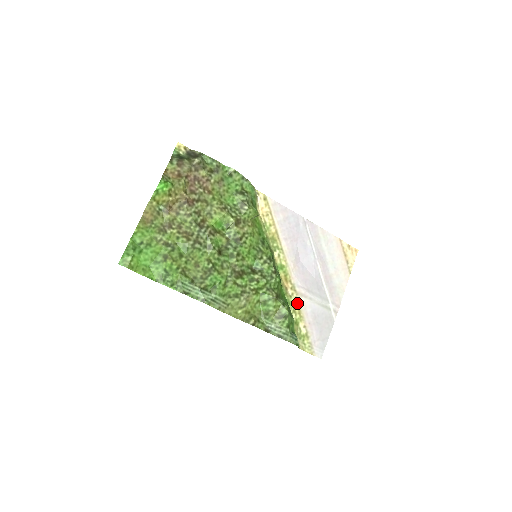
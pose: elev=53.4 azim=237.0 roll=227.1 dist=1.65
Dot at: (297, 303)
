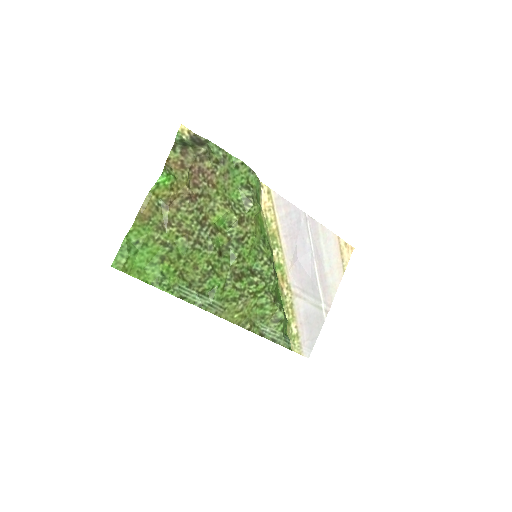
Dot at: (291, 303)
